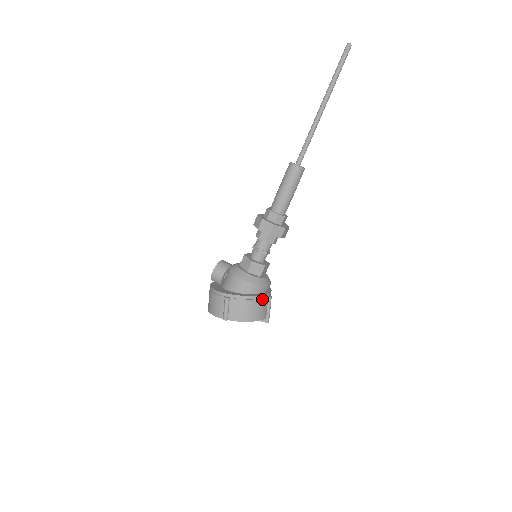
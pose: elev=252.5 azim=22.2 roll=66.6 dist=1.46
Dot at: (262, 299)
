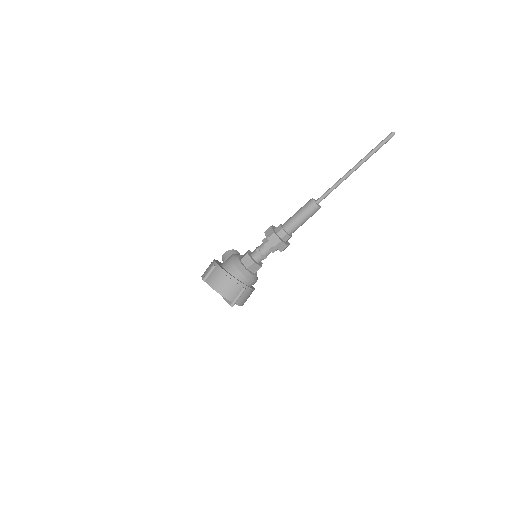
Dot at: (236, 283)
